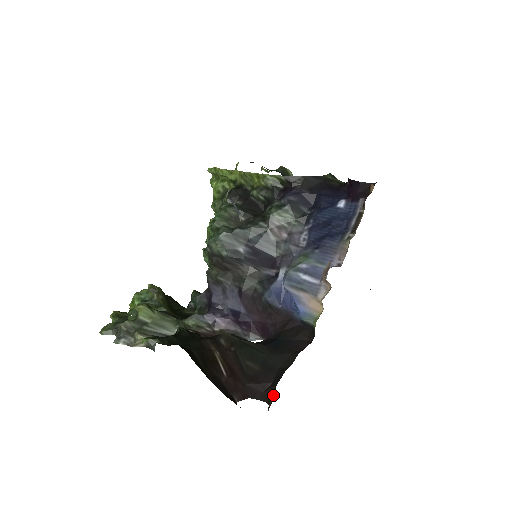
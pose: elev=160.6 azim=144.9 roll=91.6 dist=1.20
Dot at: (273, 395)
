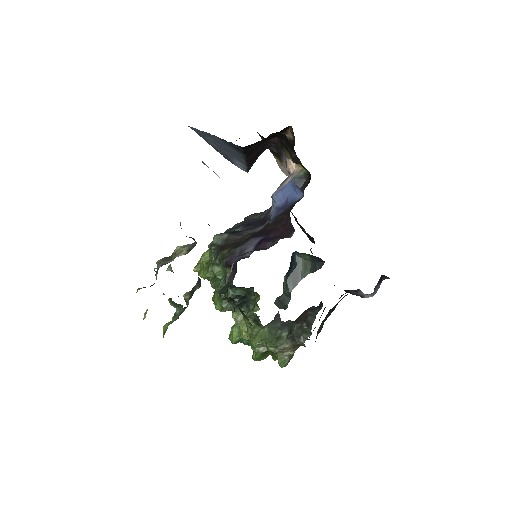
Dot at: (294, 144)
